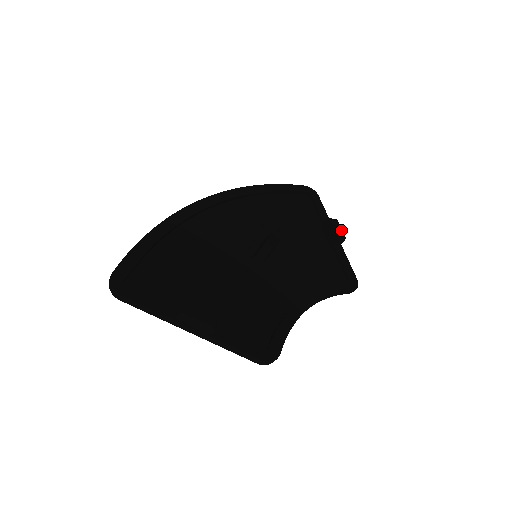
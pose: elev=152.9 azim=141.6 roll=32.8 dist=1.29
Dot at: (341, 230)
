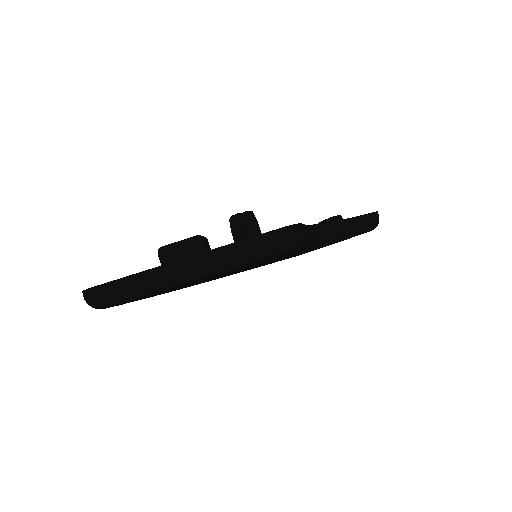
Dot at: occluded
